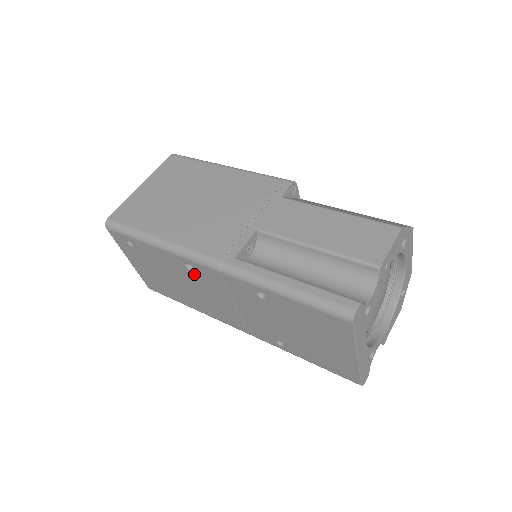
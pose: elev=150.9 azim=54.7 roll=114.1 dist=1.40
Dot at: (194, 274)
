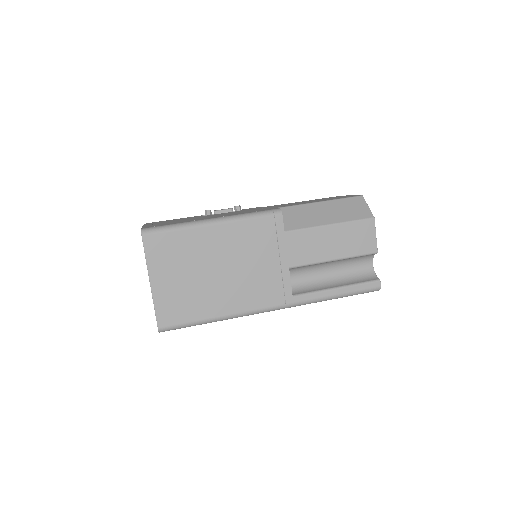
Dot at: occluded
